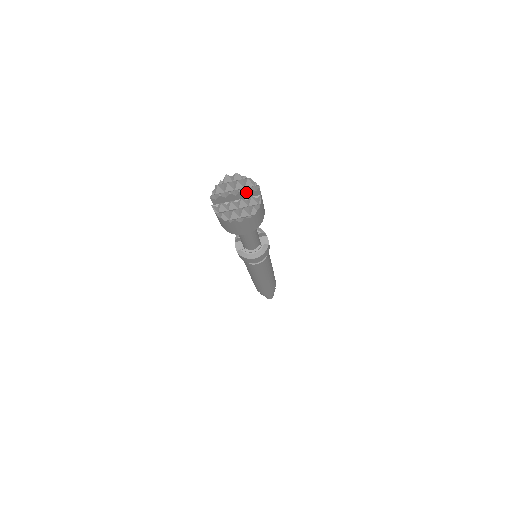
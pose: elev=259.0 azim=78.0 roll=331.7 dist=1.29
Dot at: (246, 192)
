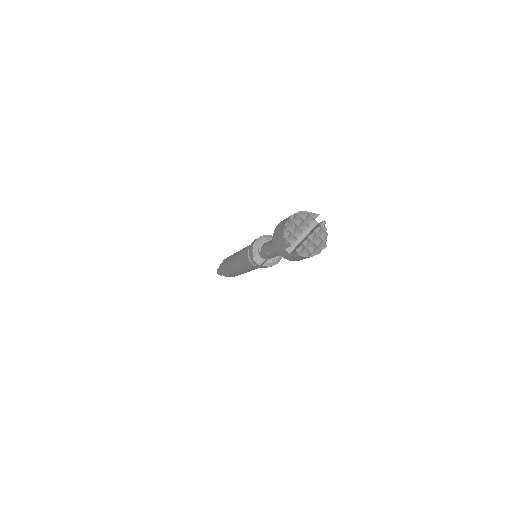
Dot at: (309, 224)
